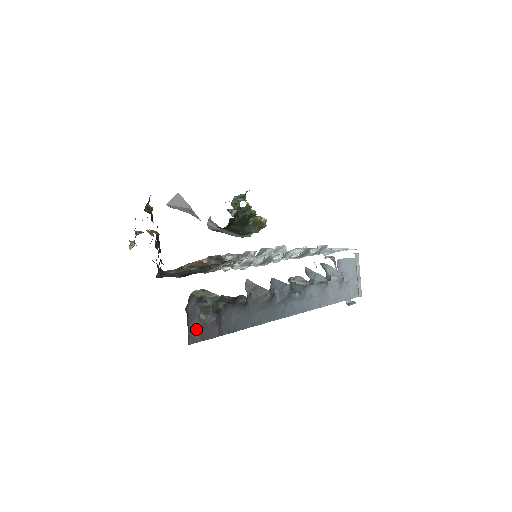
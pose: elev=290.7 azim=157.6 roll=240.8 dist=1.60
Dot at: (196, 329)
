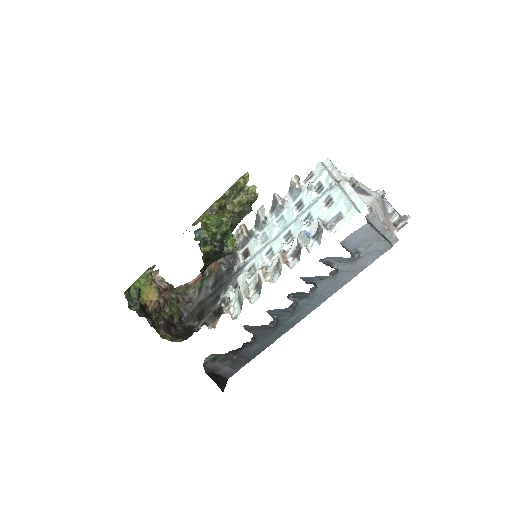
Dot at: (226, 371)
